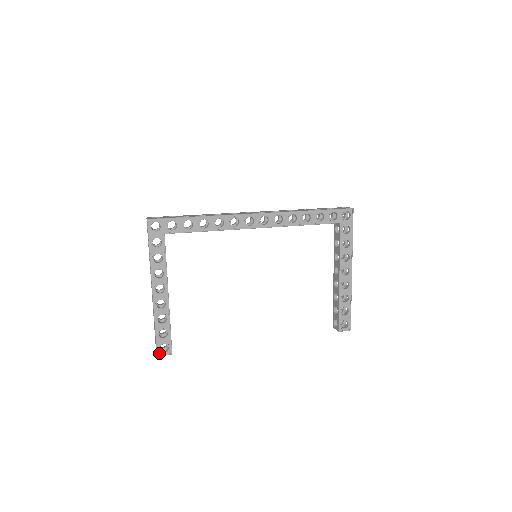
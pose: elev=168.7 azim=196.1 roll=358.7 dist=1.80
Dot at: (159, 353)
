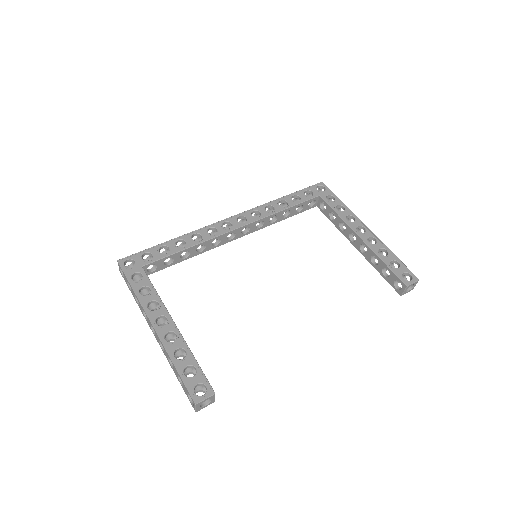
Dot at: (196, 399)
